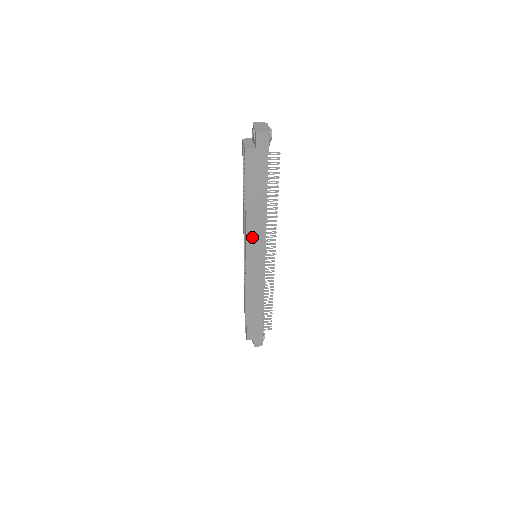
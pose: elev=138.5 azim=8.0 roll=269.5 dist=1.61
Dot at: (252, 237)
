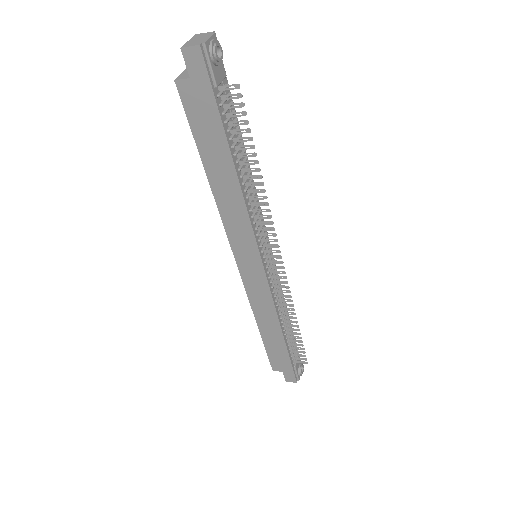
Dot at: (233, 227)
